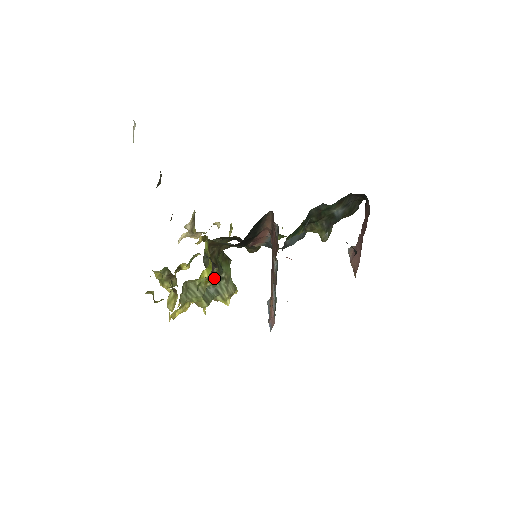
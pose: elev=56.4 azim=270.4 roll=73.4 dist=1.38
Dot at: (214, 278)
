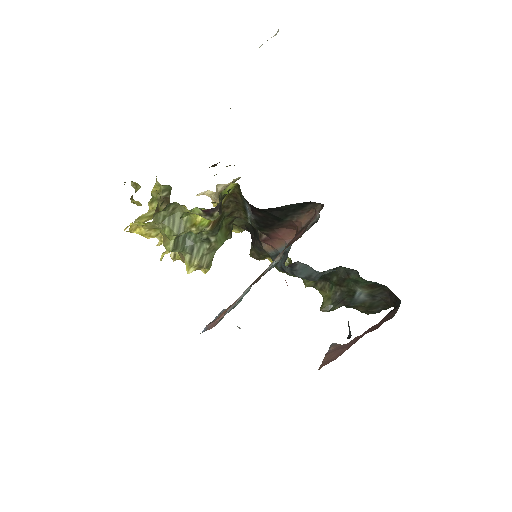
Dot at: (203, 231)
